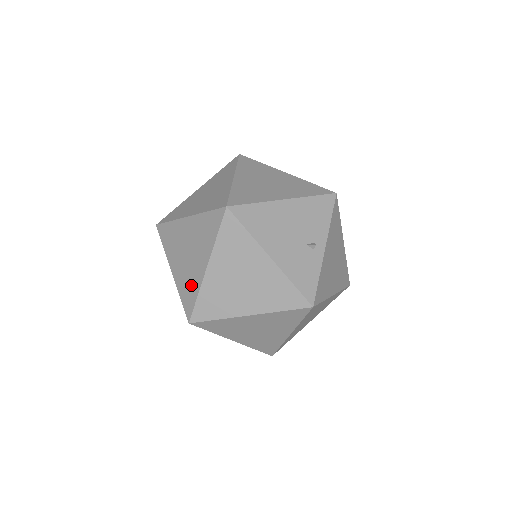
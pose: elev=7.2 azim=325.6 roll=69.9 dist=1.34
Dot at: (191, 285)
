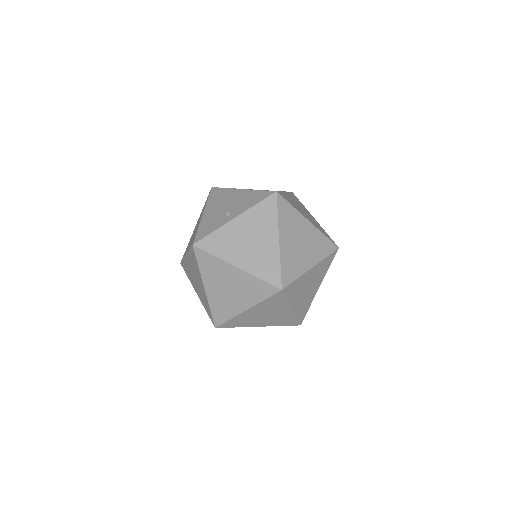
Dot at: occluded
